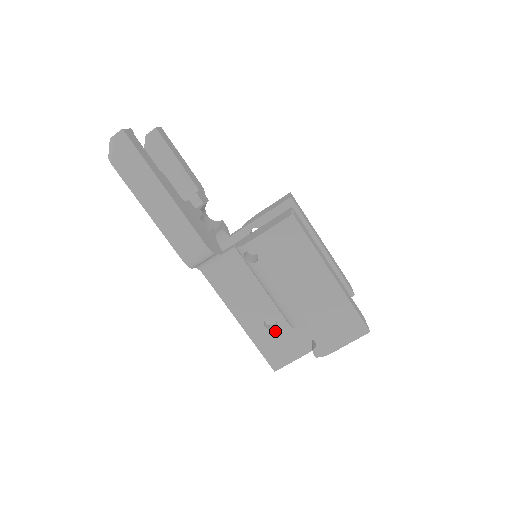
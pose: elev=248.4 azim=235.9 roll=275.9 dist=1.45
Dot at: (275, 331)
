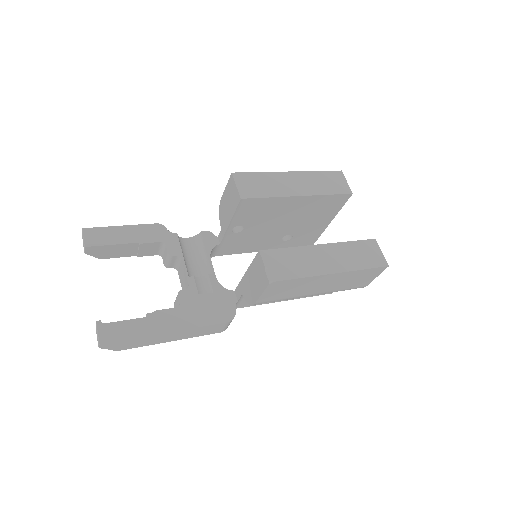
Dot at: occluded
